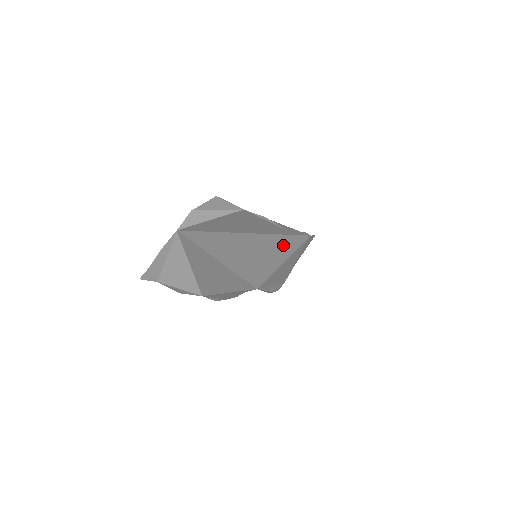
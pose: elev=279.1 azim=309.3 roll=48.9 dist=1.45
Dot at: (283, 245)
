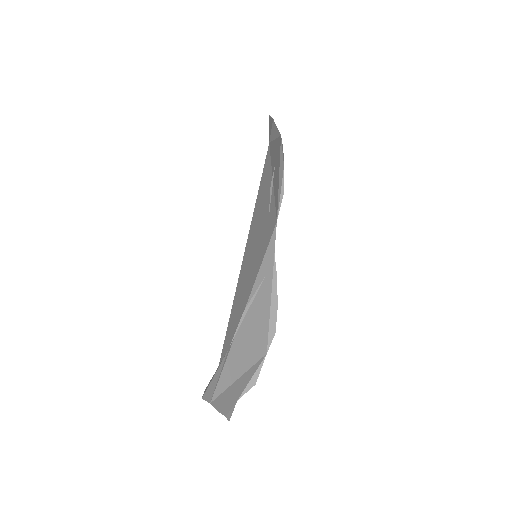
Dot at: (260, 203)
